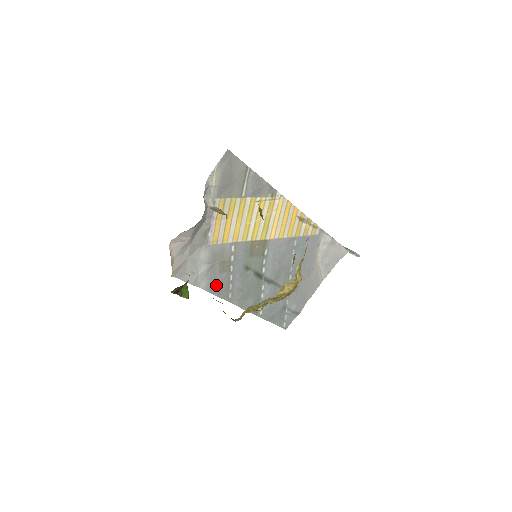
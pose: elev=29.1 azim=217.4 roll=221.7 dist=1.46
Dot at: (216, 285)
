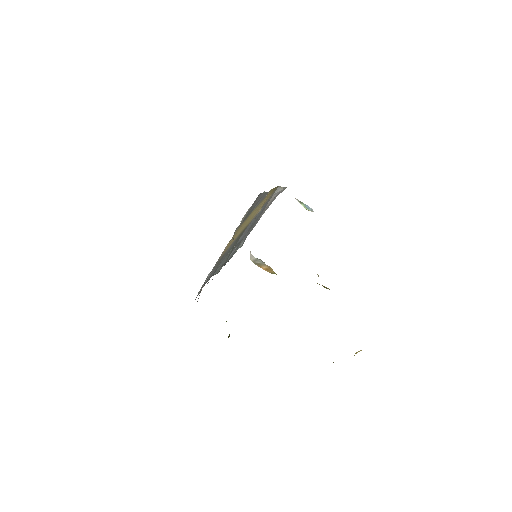
Dot at: (210, 277)
